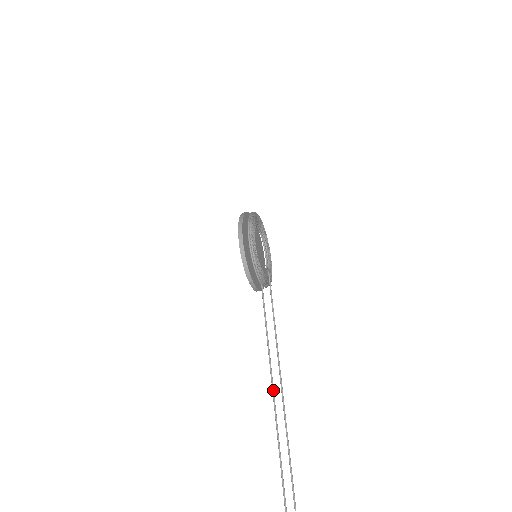
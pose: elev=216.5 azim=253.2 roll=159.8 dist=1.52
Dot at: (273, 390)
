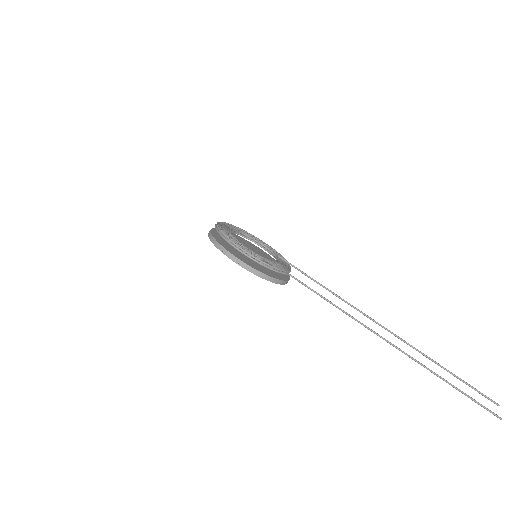
Dot at: (389, 342)
